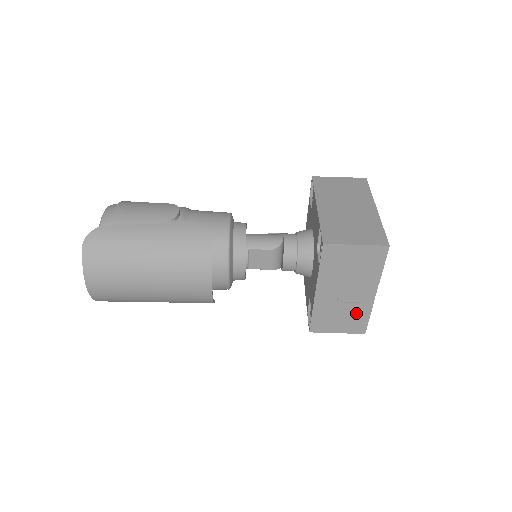
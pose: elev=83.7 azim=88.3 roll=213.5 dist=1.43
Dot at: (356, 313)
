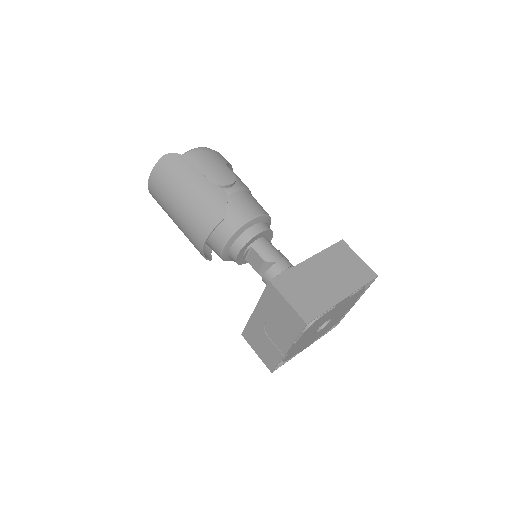
Dot at: (272, 351)
